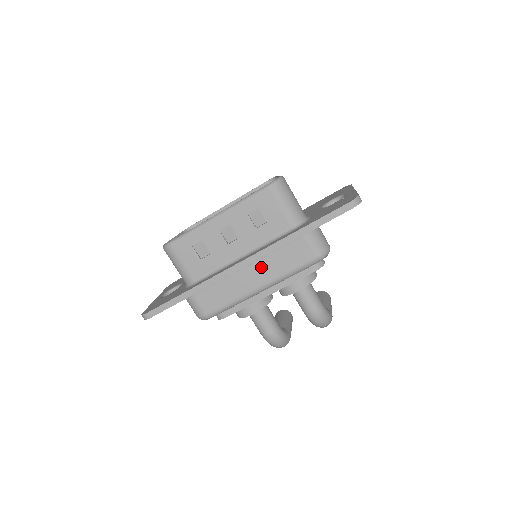
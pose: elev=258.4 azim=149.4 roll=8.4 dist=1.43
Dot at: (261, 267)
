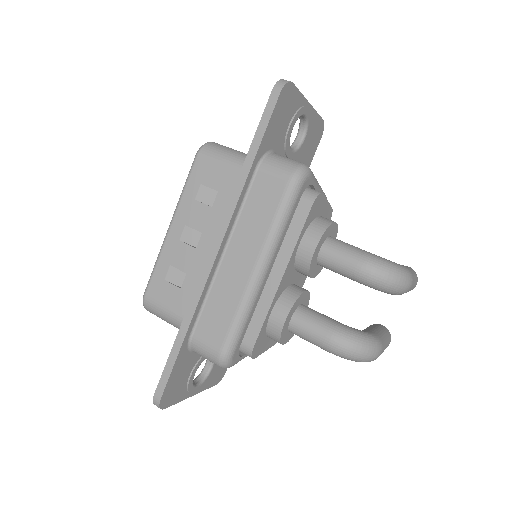
Dot at: (240, 242)
